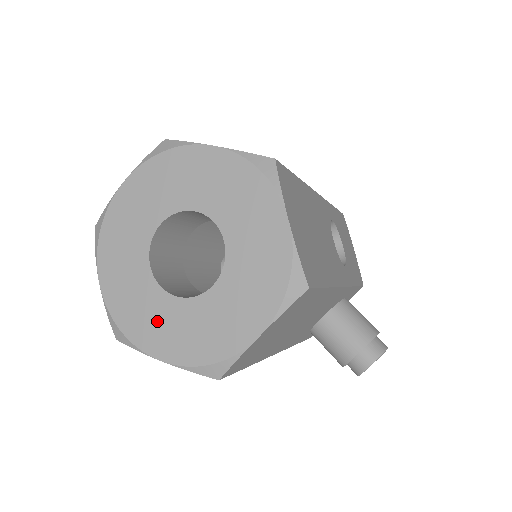
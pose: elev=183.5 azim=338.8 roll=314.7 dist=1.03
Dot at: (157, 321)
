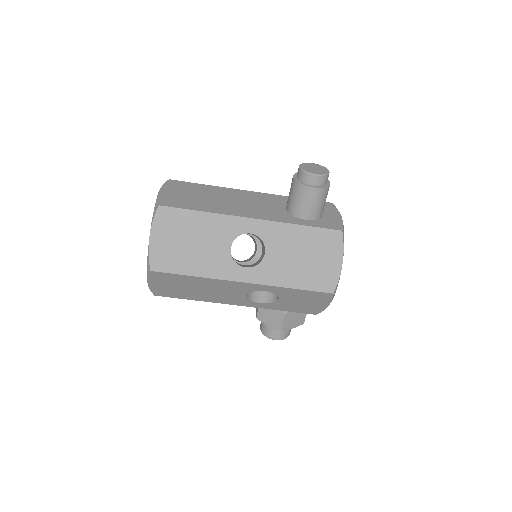
Dot at: occluded
